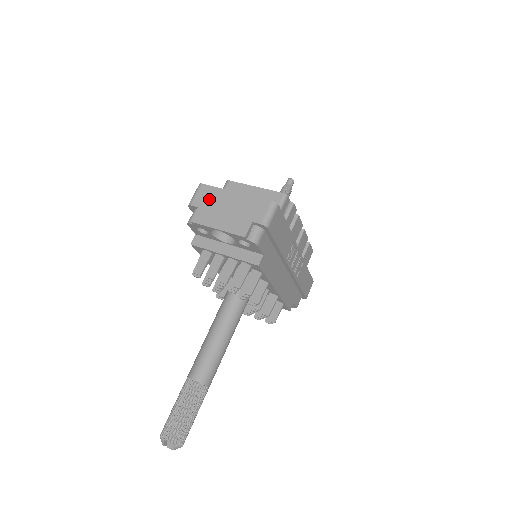
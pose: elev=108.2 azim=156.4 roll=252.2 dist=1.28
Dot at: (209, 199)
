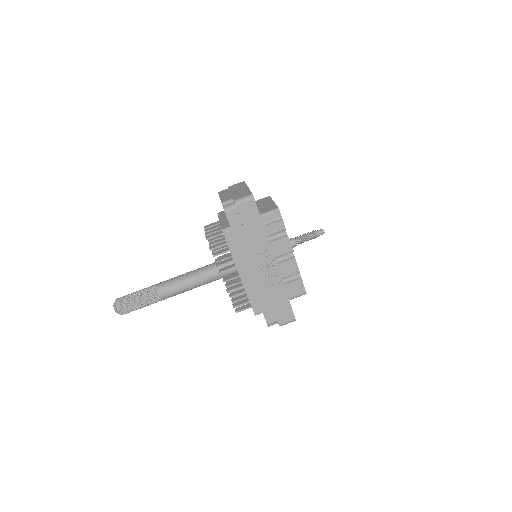
Dot at: (236, 186)
